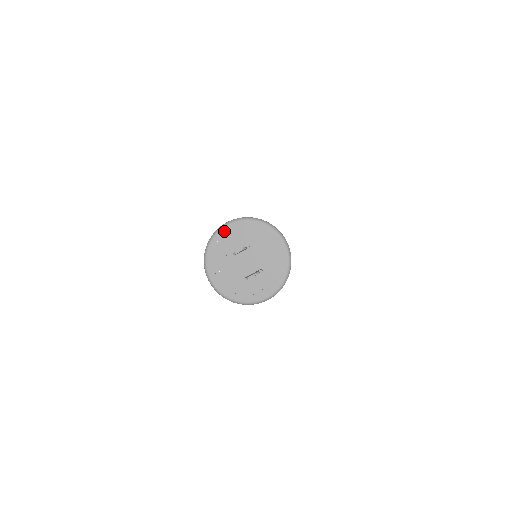
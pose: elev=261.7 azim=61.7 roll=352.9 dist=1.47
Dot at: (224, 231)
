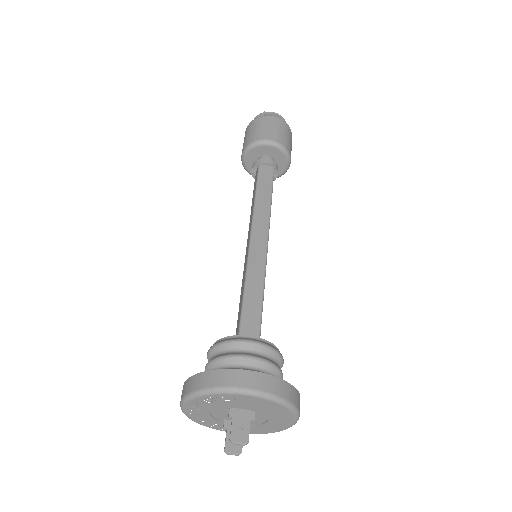
Dot at: (240, 397)
